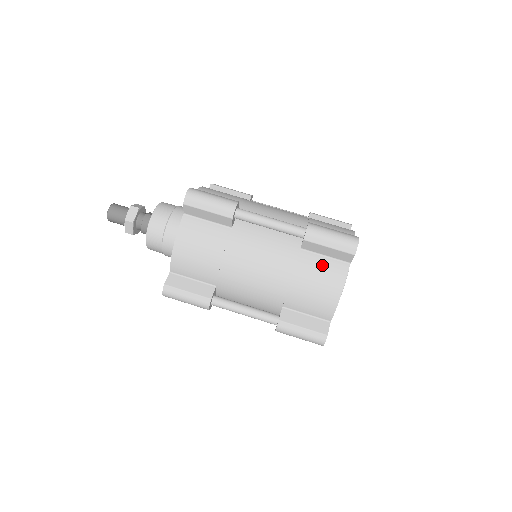
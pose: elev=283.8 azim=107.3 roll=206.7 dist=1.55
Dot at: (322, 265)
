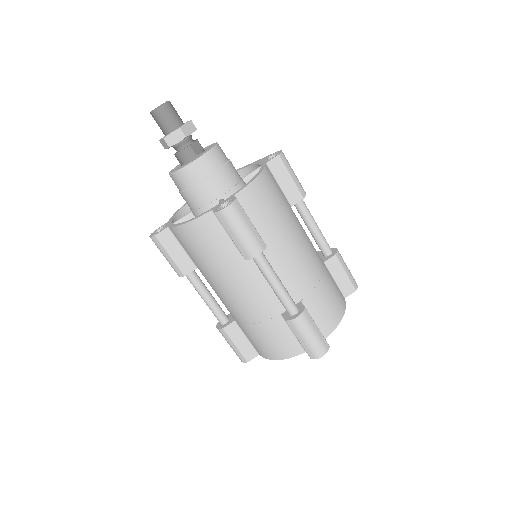
Dot at: (285, 337)
